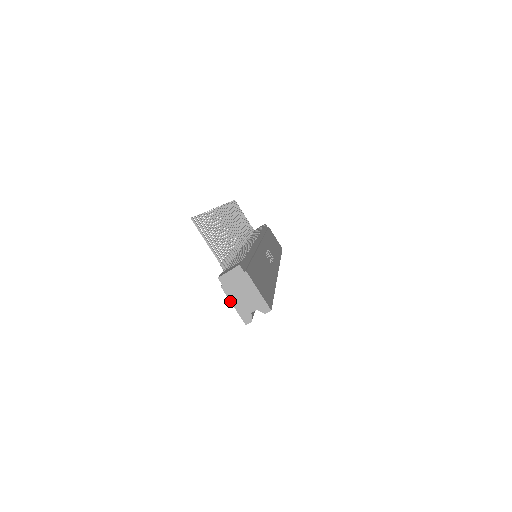
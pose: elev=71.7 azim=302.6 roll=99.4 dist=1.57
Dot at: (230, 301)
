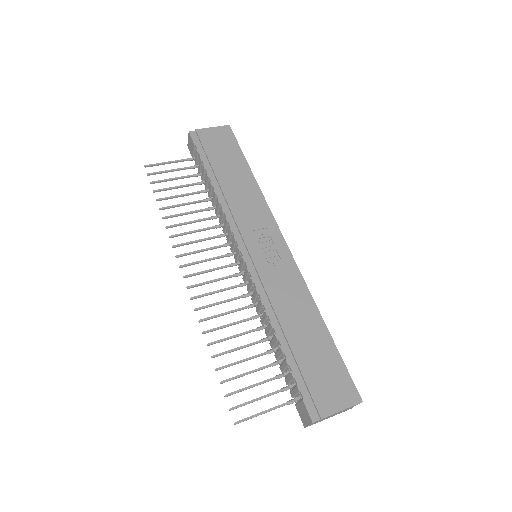
Dot at: occluded
